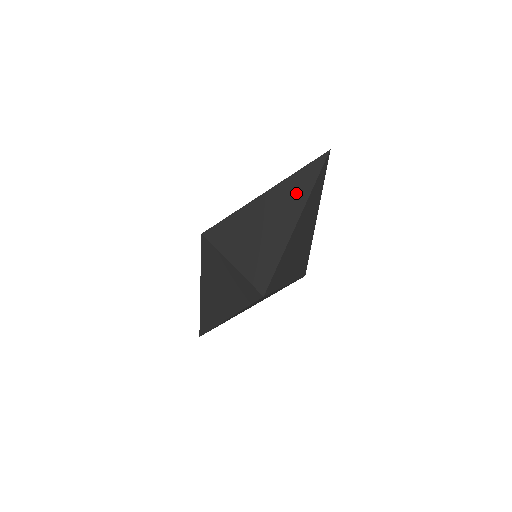
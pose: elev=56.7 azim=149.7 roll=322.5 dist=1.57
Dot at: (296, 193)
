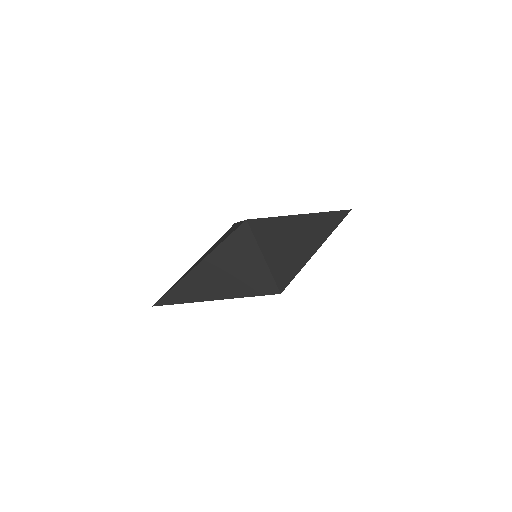
Dot at: occluded
